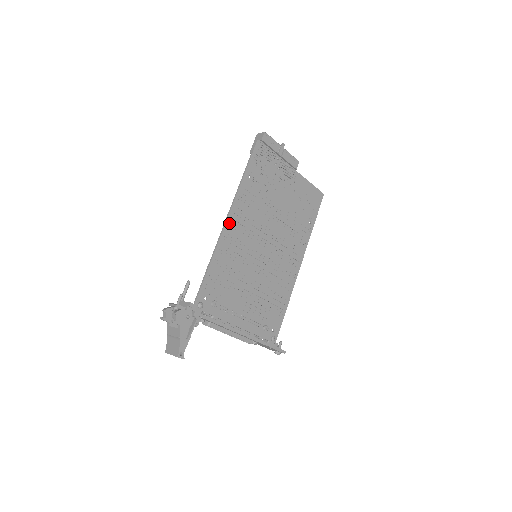
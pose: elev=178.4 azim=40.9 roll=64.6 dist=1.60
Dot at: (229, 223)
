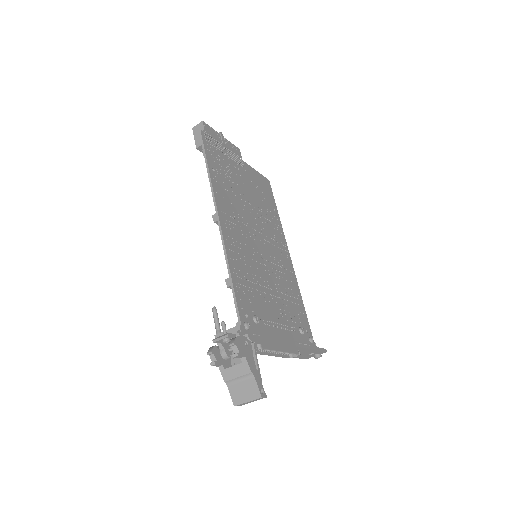
Dot at: (222, 224)
